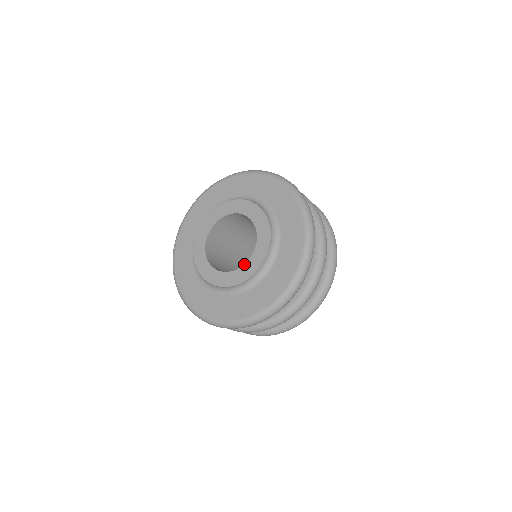
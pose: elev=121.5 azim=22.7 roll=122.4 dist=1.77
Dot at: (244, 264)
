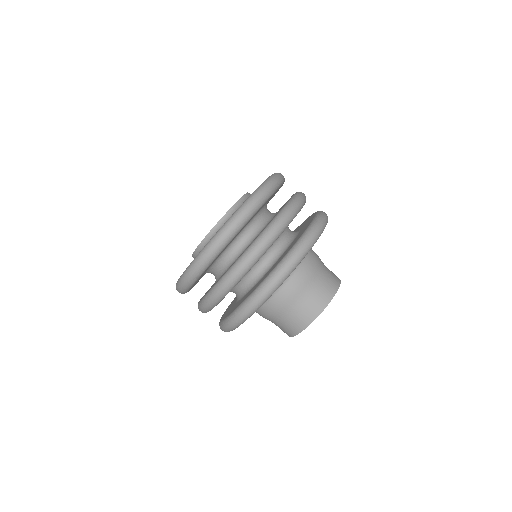
Dot at: occluded
